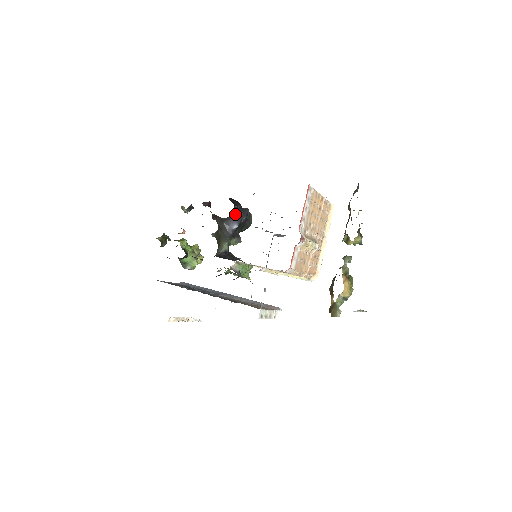
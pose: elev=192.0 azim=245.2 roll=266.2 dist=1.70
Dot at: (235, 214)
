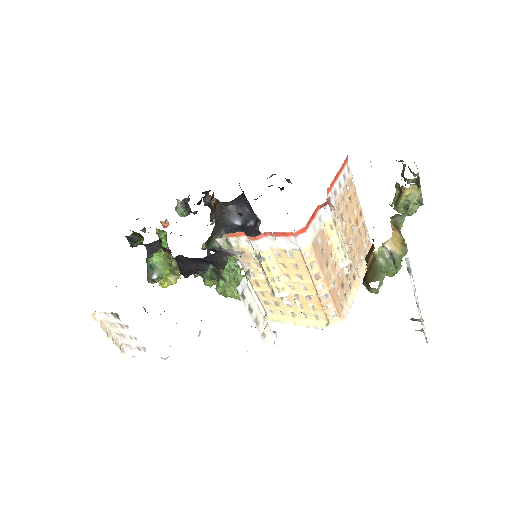
Dot at: (241, 206)
